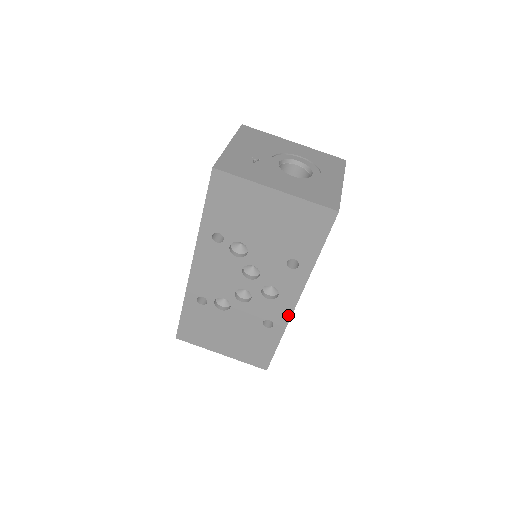
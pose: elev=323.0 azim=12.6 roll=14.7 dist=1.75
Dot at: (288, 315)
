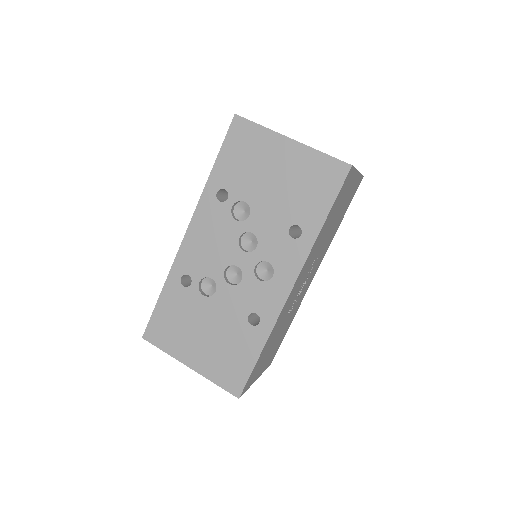
Dot at: (279, 306)
